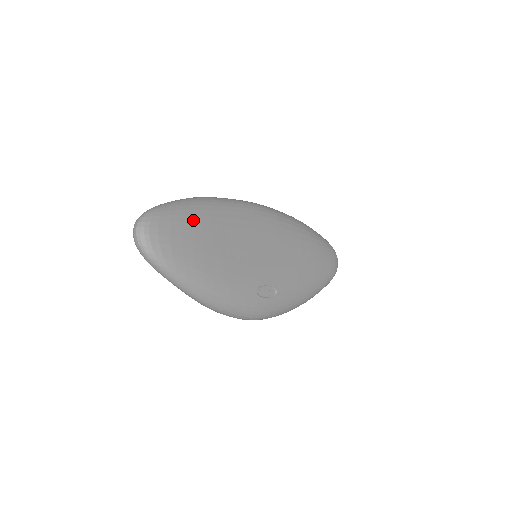
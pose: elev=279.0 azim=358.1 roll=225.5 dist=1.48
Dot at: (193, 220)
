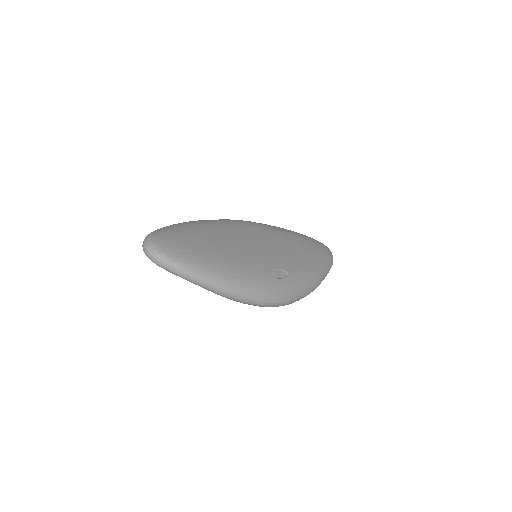
Dot at: (188, 231)
